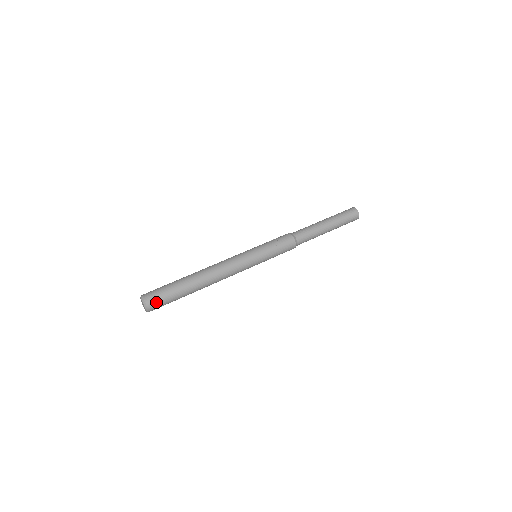
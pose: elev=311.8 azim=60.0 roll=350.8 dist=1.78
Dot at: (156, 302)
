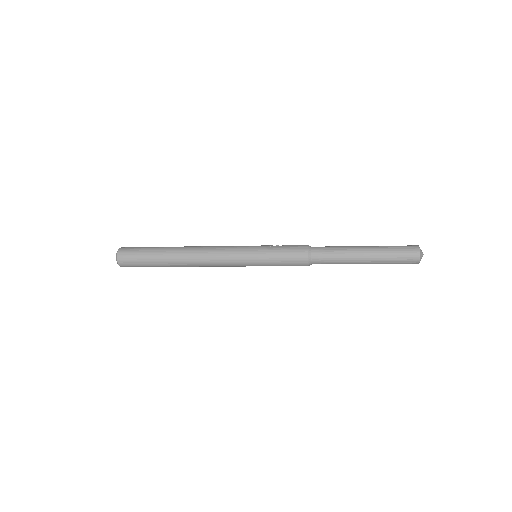
Dot at: (127, 252)
